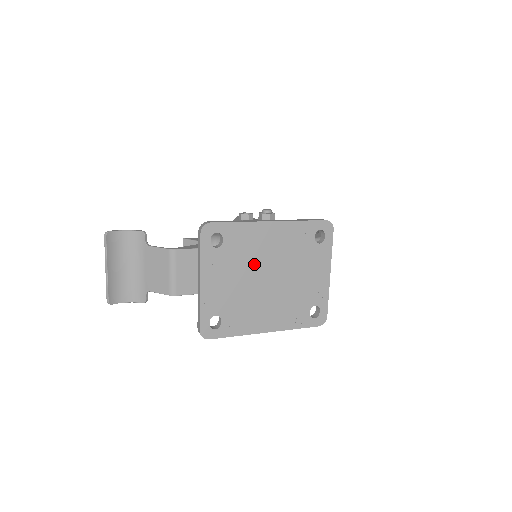
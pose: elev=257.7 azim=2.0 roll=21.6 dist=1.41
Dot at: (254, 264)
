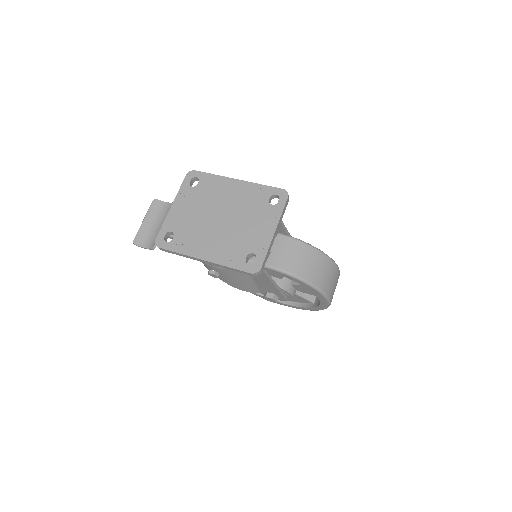
Dot at: (214, 205)
